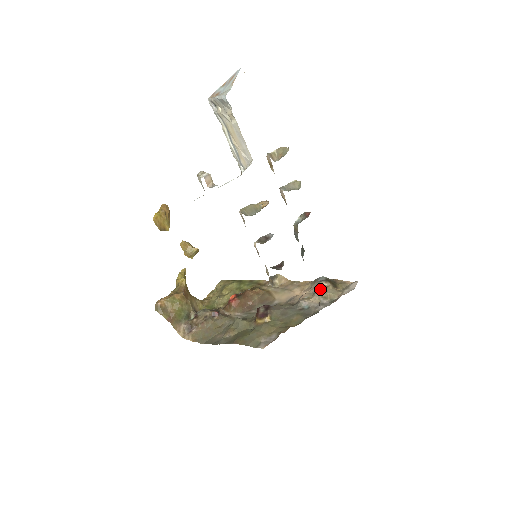
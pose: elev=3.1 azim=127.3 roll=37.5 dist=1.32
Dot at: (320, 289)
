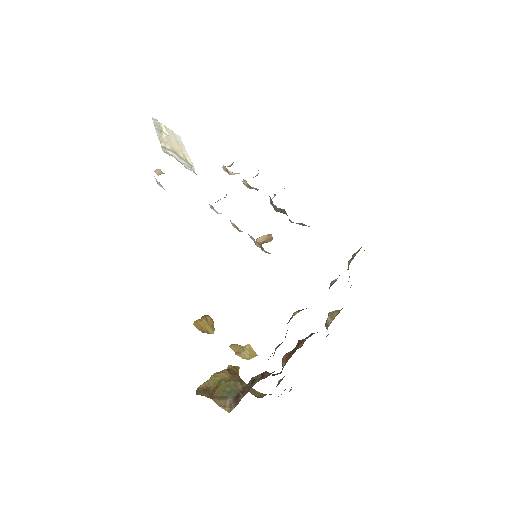
Dot at: (348, 263)
